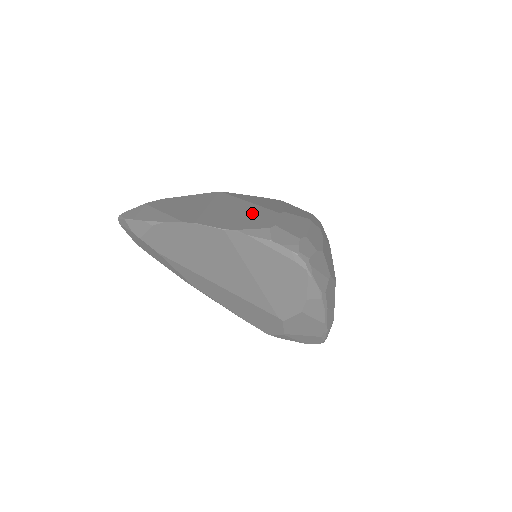
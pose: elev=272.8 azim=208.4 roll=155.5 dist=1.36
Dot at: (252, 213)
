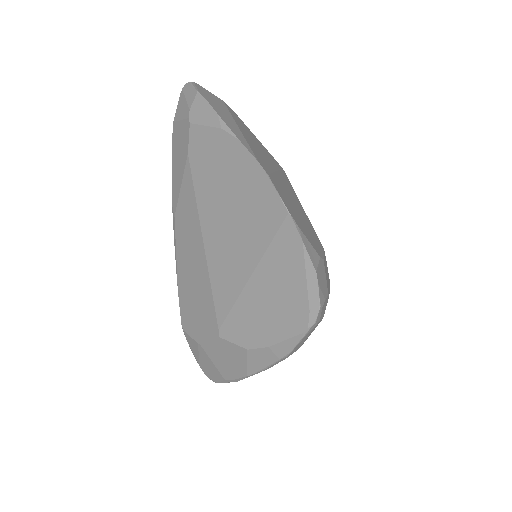
Dot at: (307, 223)
